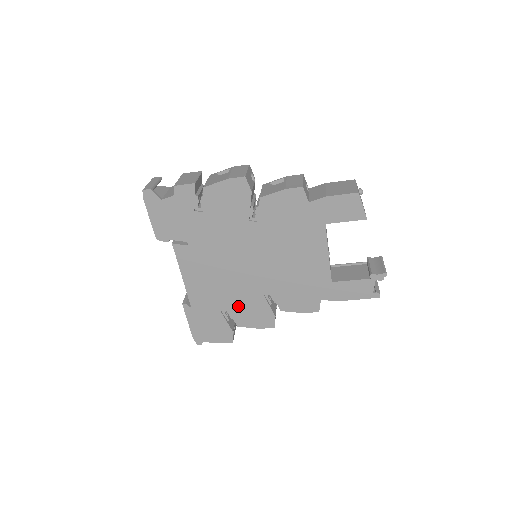
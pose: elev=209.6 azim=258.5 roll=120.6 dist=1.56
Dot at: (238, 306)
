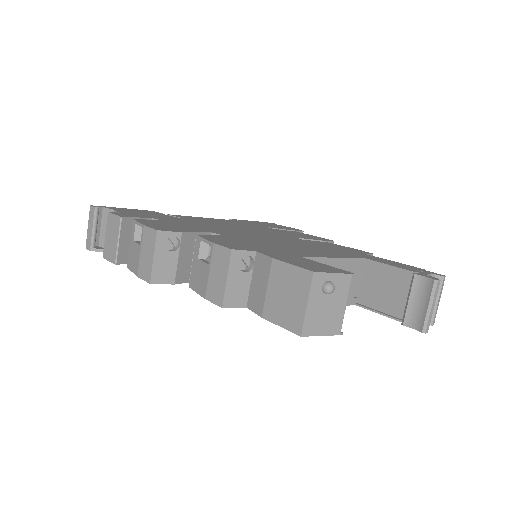
Dot at: occluded
